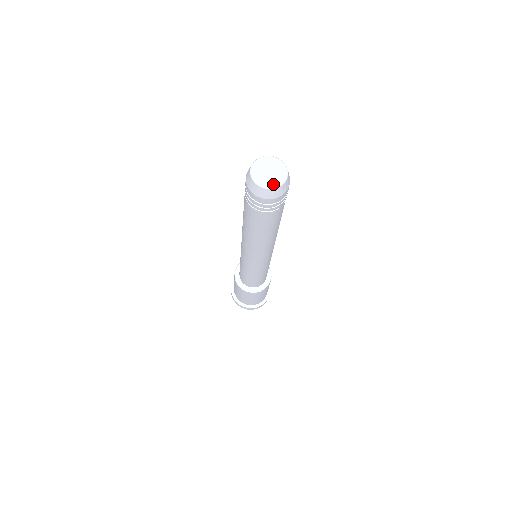
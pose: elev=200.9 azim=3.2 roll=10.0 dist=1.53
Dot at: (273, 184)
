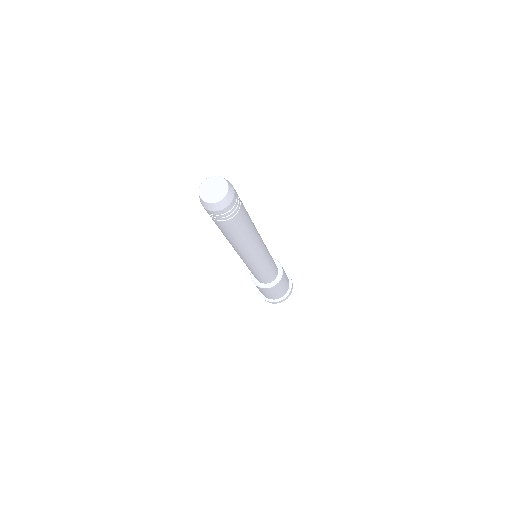
Dot at: (222, 194)
